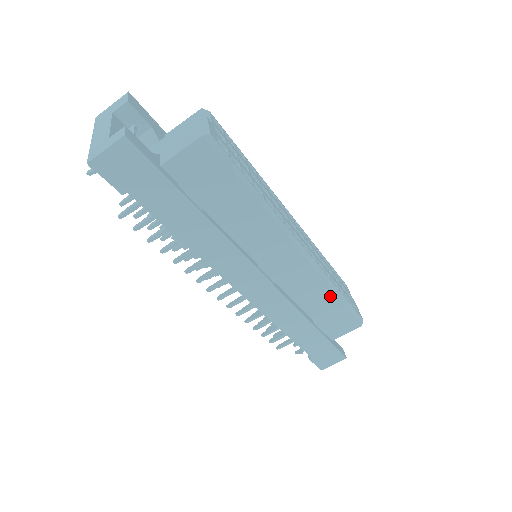
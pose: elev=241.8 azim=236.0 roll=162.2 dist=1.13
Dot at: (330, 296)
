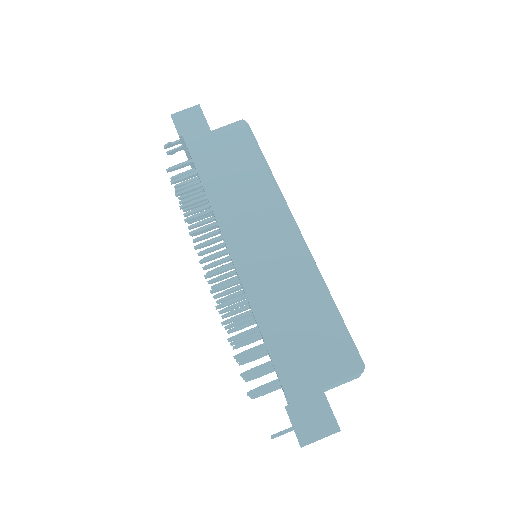
Dot at: (321, 298)
